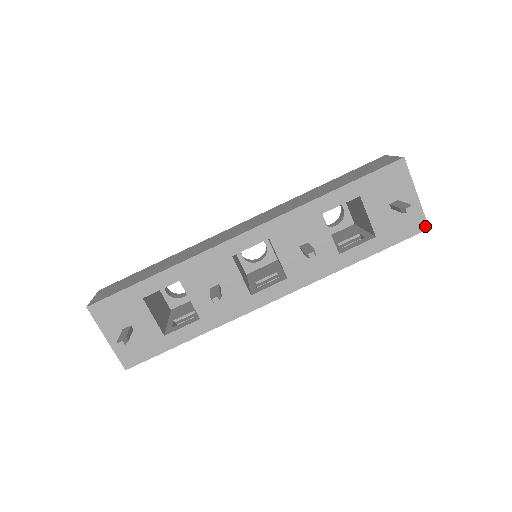
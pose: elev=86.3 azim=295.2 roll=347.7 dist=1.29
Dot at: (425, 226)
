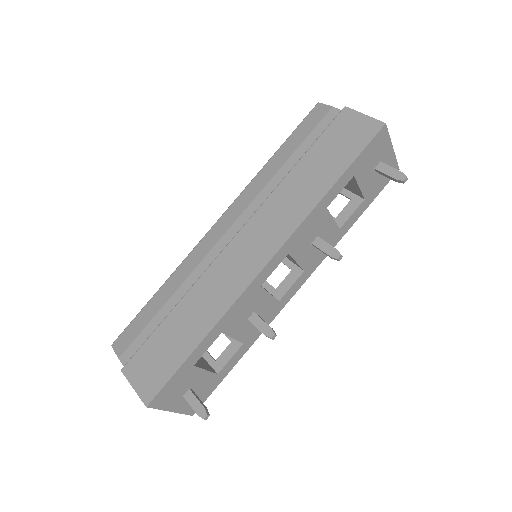
Dot at: (397, 169)
